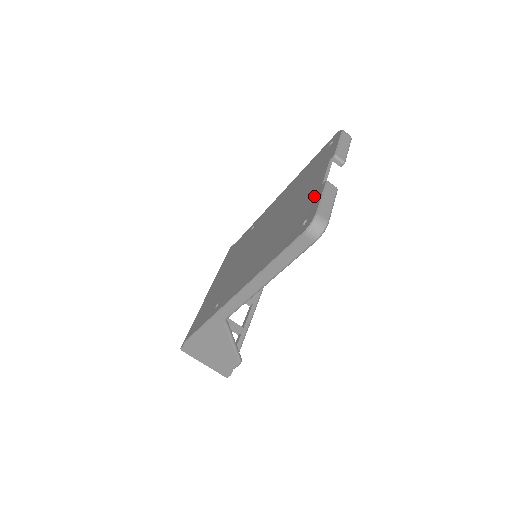
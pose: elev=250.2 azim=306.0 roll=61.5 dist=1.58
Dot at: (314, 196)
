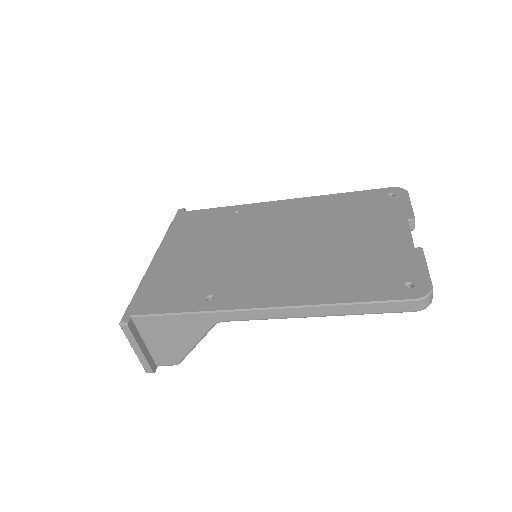
Dot at: (406, 255)
